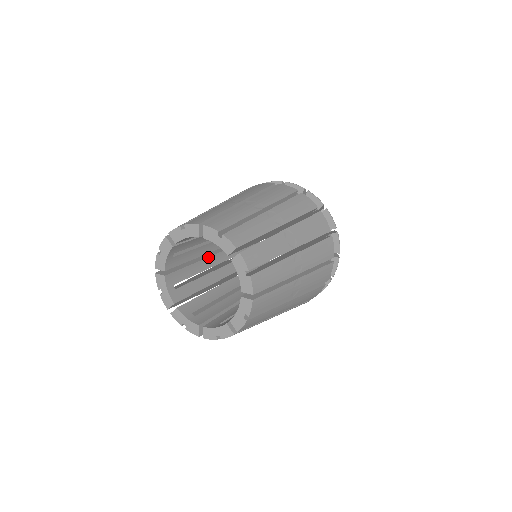
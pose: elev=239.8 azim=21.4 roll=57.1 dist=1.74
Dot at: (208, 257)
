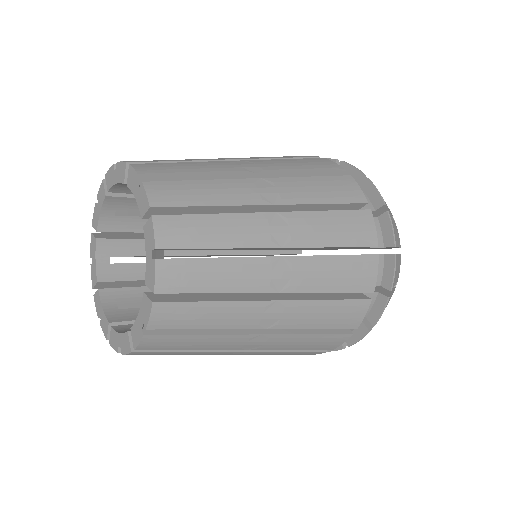
Dot at: occluded
